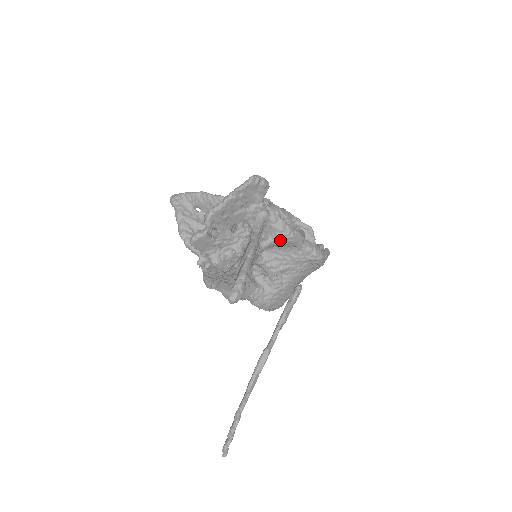
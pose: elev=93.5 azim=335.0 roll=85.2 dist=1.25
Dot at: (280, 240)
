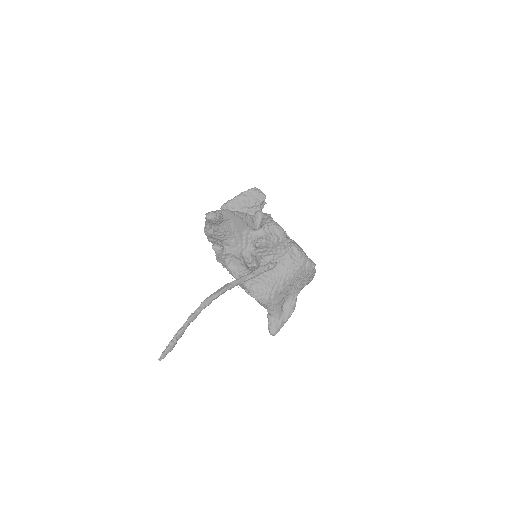
Dot at: (266, 228)
